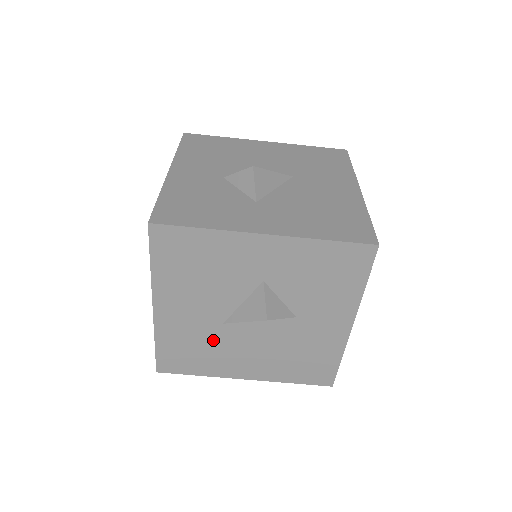
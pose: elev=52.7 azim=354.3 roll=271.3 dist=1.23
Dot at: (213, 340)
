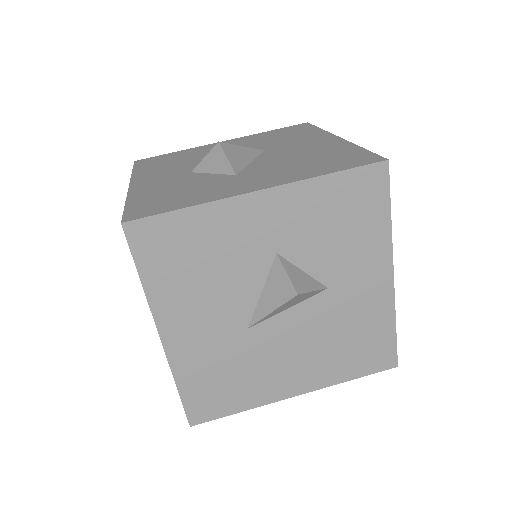
Dot at: (243, 356)
